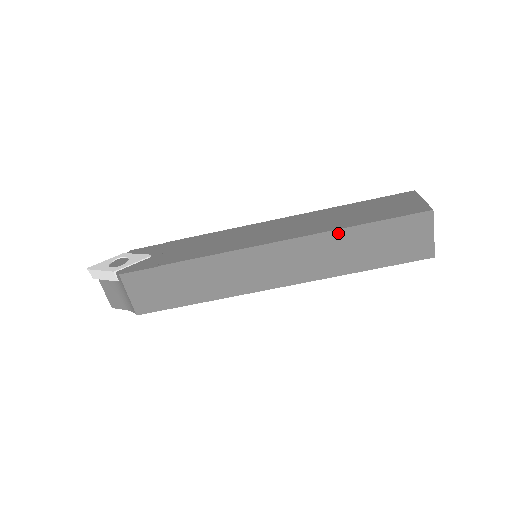
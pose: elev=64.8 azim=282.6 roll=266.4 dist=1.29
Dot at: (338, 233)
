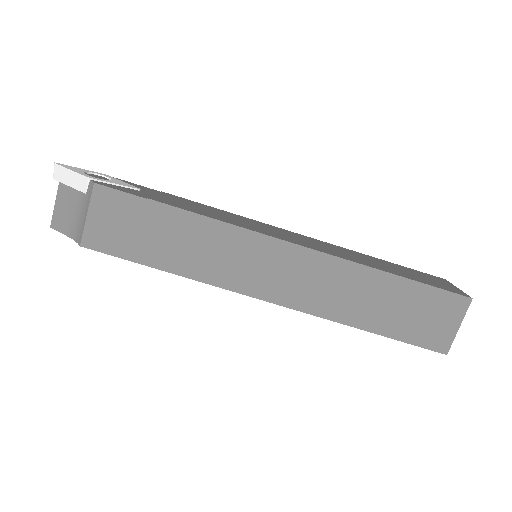
Dot at: (366, 271)
